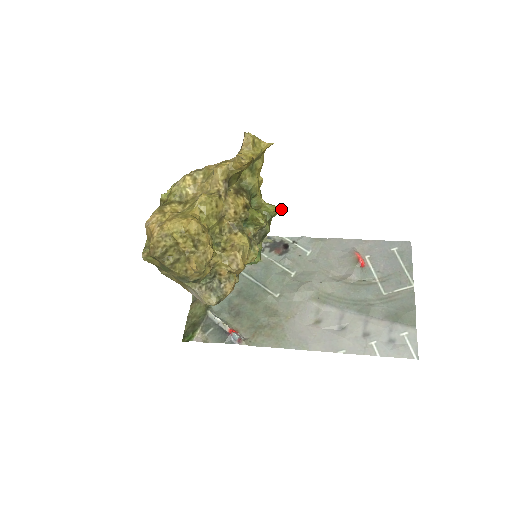
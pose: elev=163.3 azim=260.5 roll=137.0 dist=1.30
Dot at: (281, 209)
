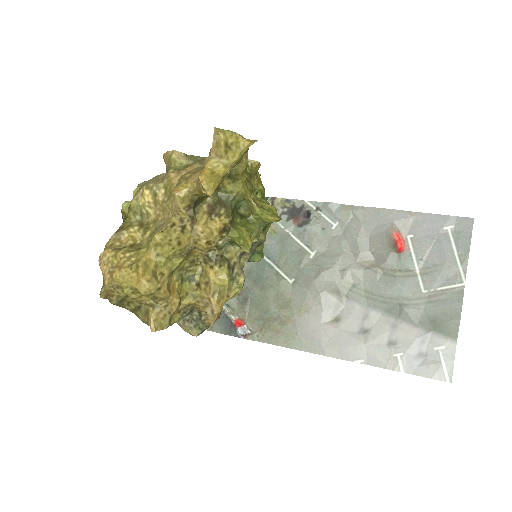
Dot at: (276, 221)
